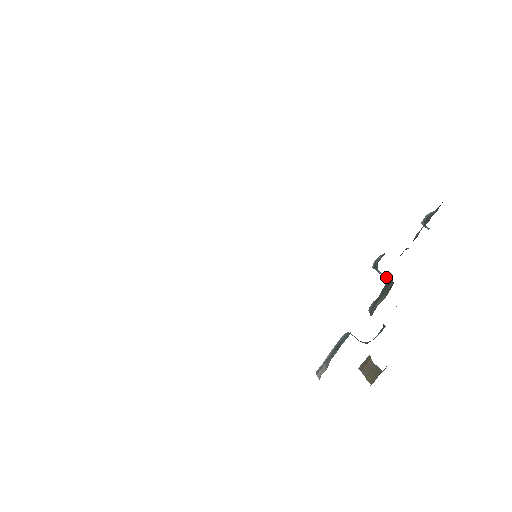
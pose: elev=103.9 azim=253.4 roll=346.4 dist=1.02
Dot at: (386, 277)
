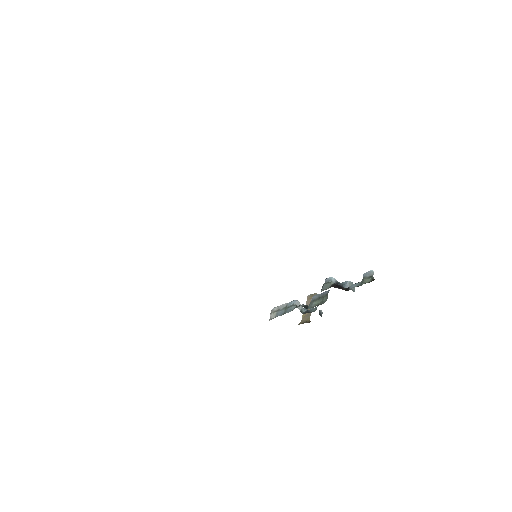
Dot at: occluded
